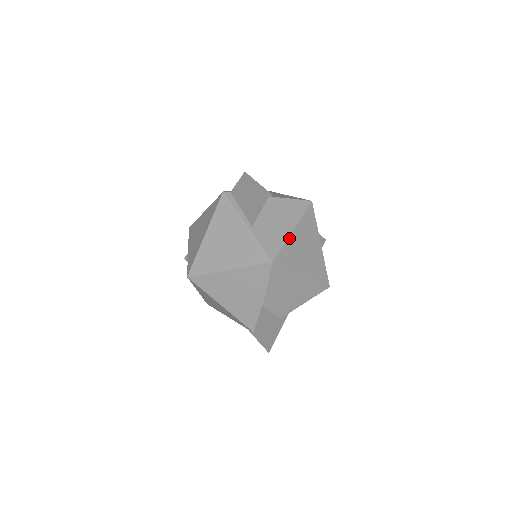
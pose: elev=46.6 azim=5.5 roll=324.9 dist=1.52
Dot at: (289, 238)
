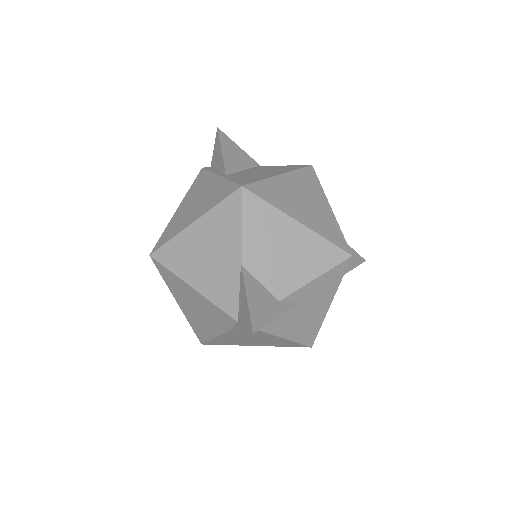
Dot at: (272, 178)
